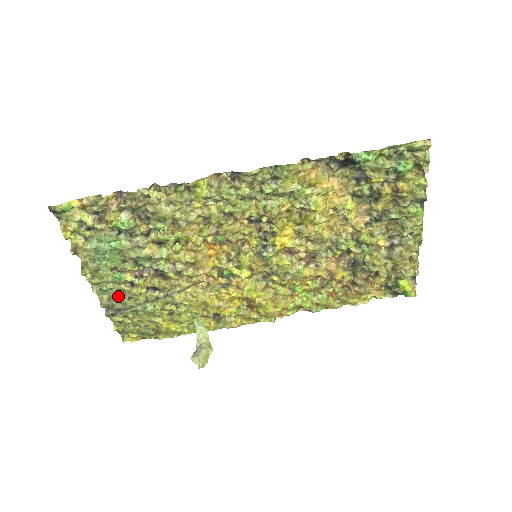
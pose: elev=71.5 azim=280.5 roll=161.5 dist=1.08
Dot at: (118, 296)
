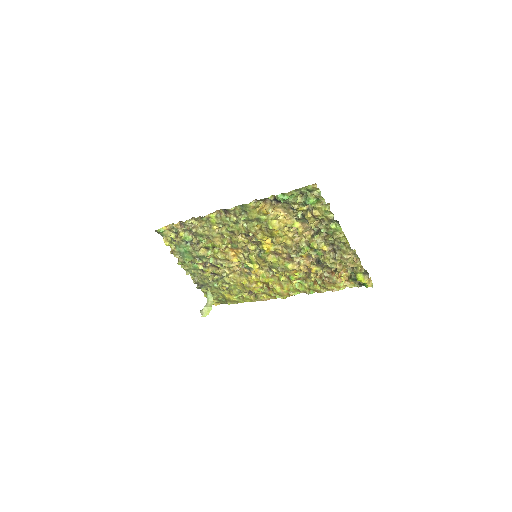
Dot at: (199, 277)
